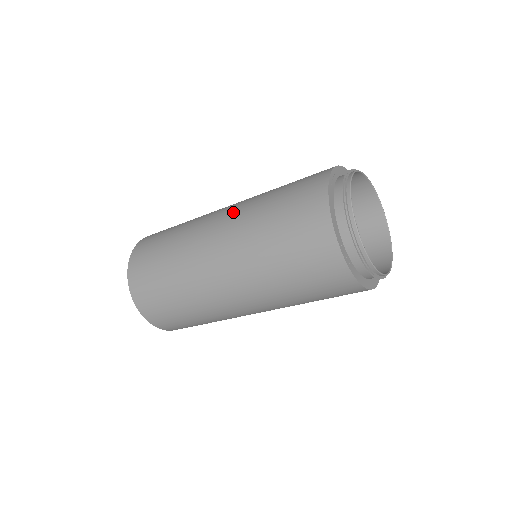
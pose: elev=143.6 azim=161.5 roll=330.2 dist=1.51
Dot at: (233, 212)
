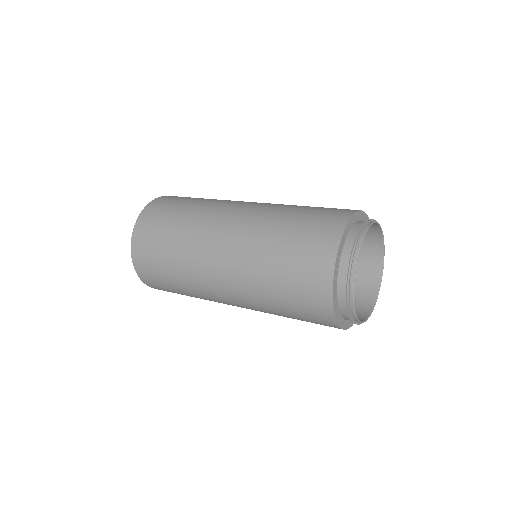
Dot at: (240, 234)
